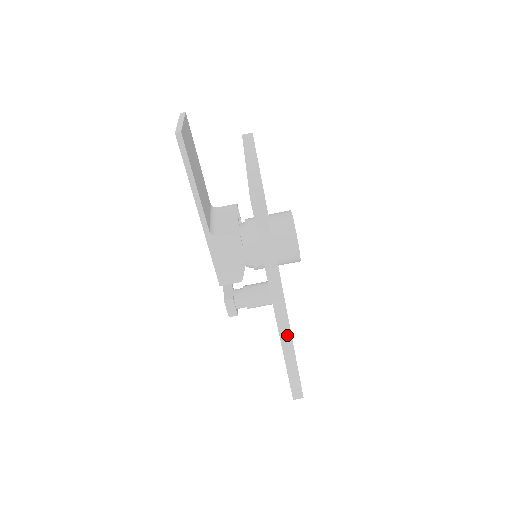
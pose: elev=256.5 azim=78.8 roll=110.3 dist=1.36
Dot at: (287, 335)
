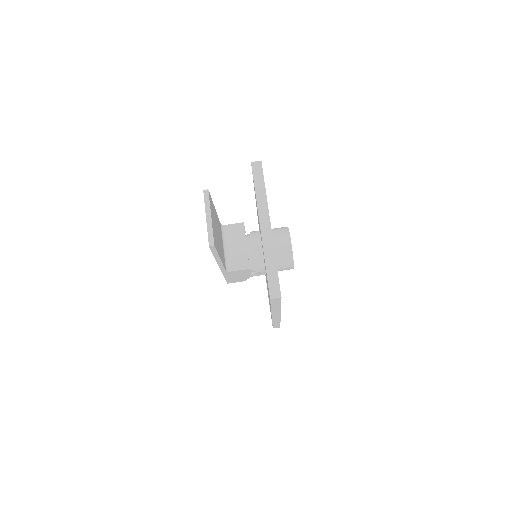
Dot at: (277, 319)
